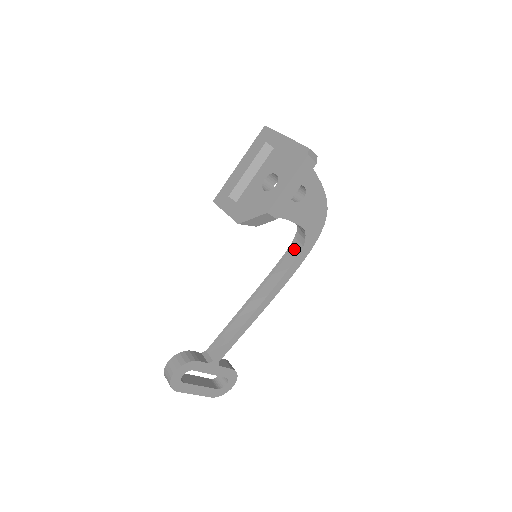
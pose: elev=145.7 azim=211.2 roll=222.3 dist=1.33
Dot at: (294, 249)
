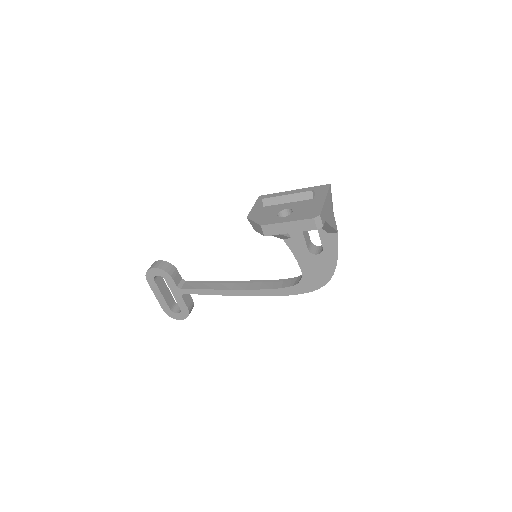
Dot at: (289, 282)
